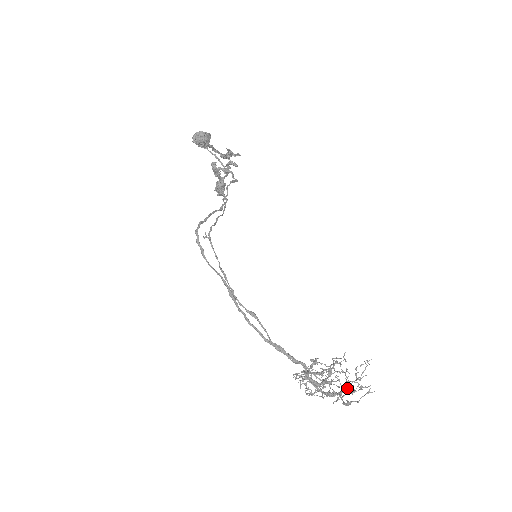
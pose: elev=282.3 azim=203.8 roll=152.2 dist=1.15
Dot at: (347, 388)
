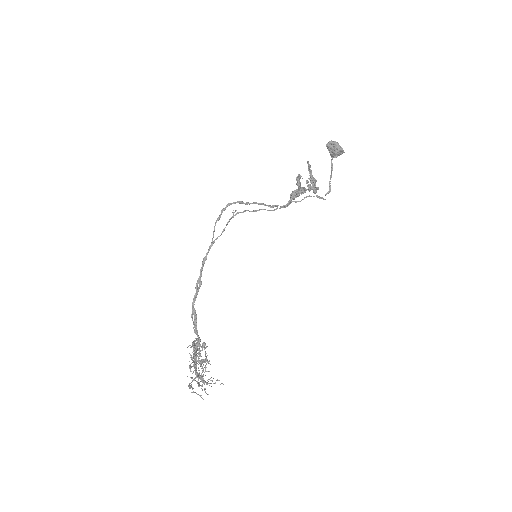
Dot at: (201, 380)
